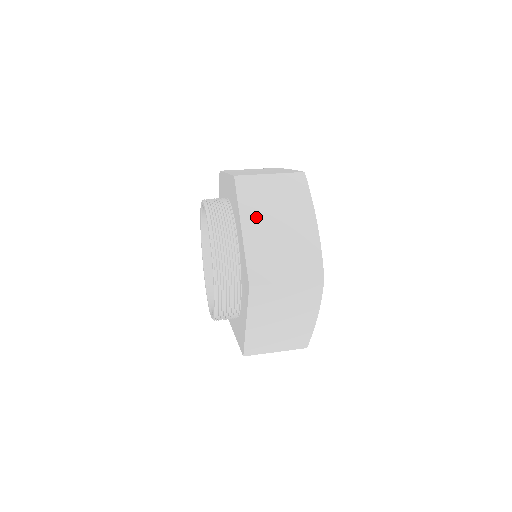
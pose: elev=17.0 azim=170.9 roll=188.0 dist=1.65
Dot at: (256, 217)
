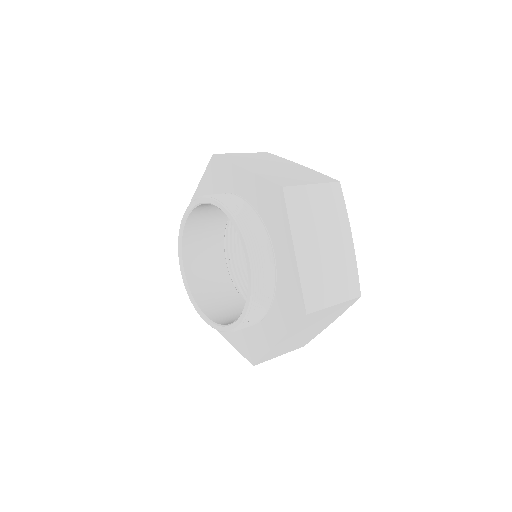
Dot at: (305, 236)
